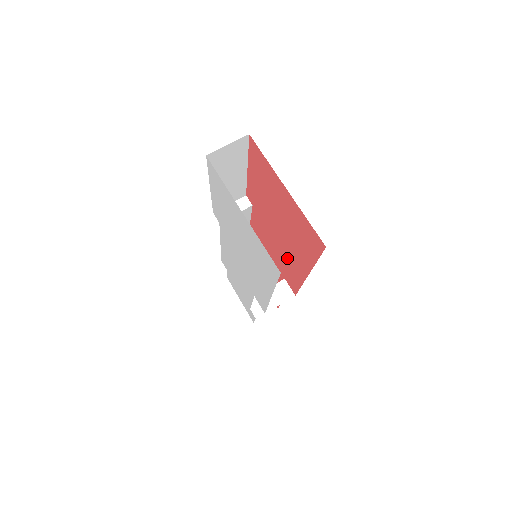
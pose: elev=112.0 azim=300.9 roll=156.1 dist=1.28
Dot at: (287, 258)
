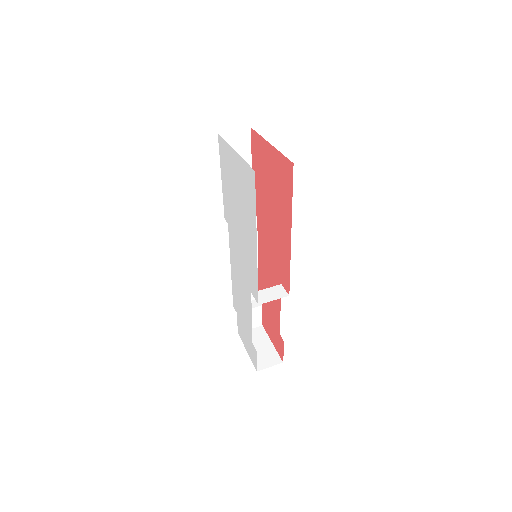
Dot at: (279, 243)
